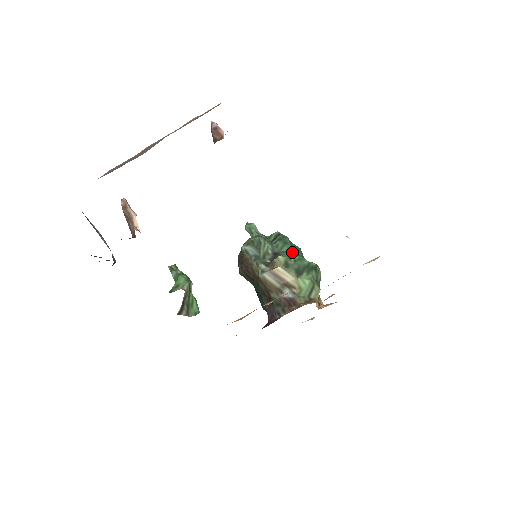
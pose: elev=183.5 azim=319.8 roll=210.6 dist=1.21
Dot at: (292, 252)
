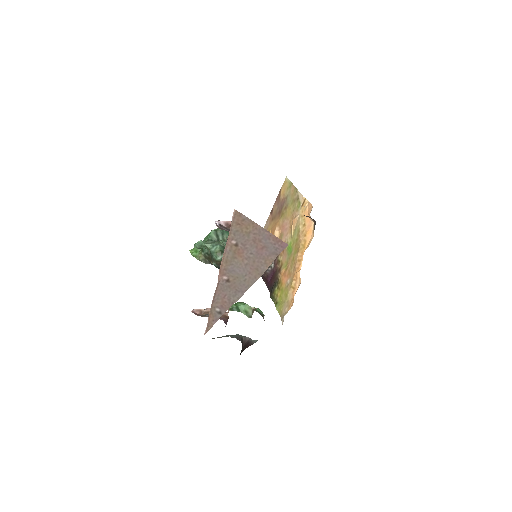
Dot at: occluded
